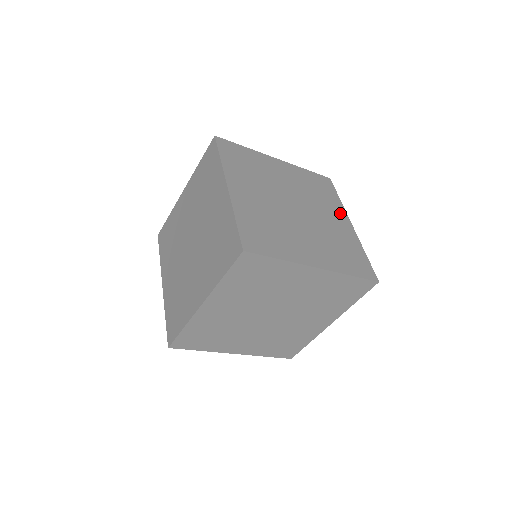
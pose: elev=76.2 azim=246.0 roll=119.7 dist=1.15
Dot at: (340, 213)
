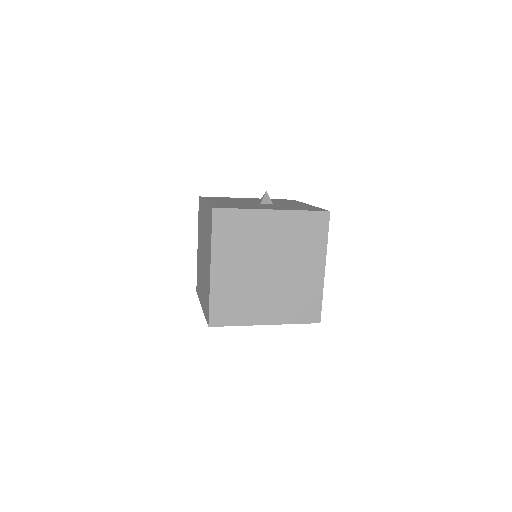
Dot at: (318, 258)
